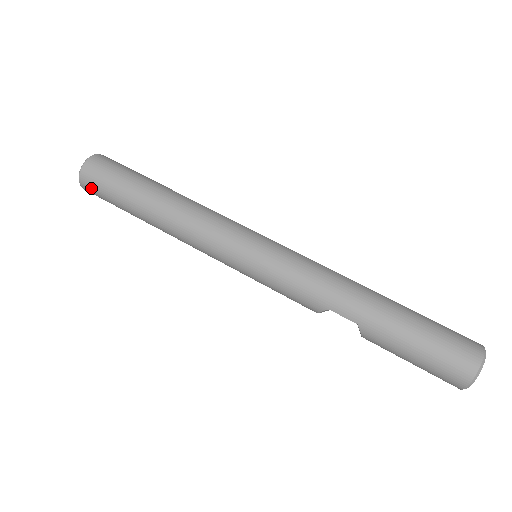
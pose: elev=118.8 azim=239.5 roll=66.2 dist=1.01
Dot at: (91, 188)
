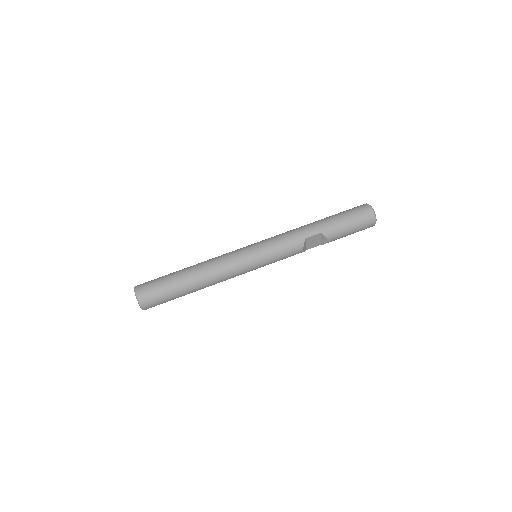
Dot at: (149, 298)
